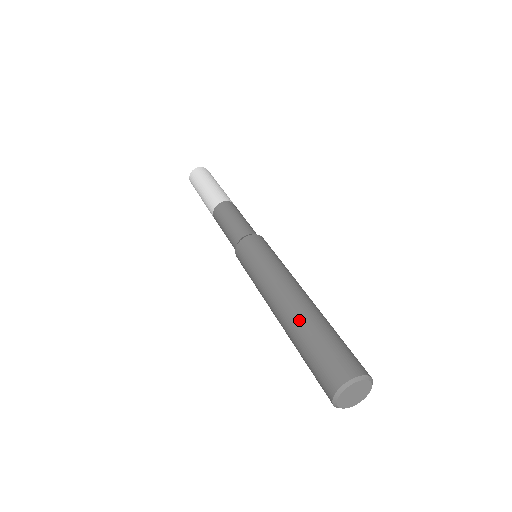
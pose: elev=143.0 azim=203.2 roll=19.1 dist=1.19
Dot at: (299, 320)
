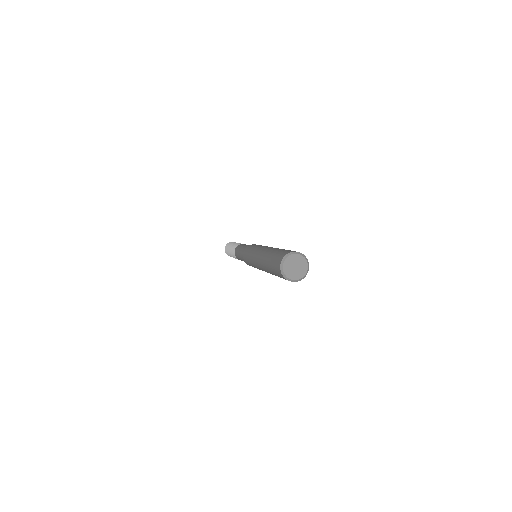
Dot at: occluded
